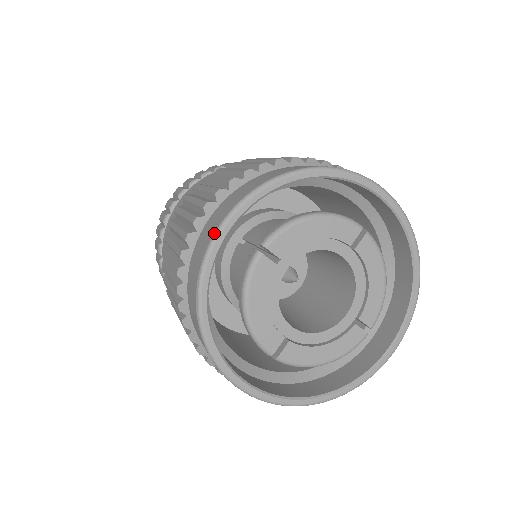
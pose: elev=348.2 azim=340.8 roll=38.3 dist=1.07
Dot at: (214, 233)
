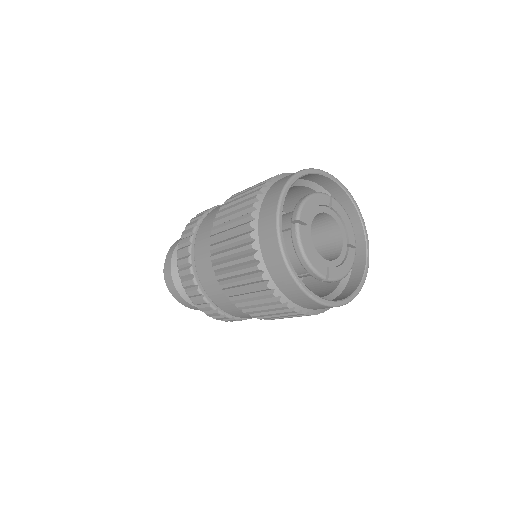
Dot at: occluded
